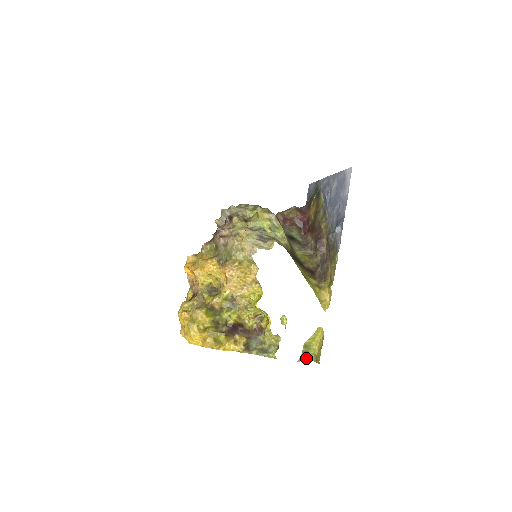
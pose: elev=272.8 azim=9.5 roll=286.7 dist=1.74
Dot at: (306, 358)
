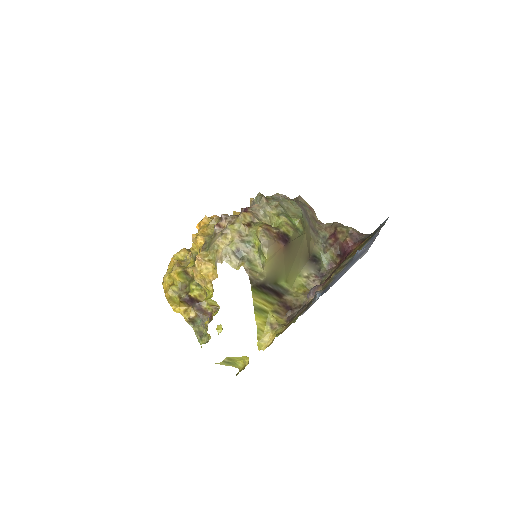
Dot at: (232, 365)
